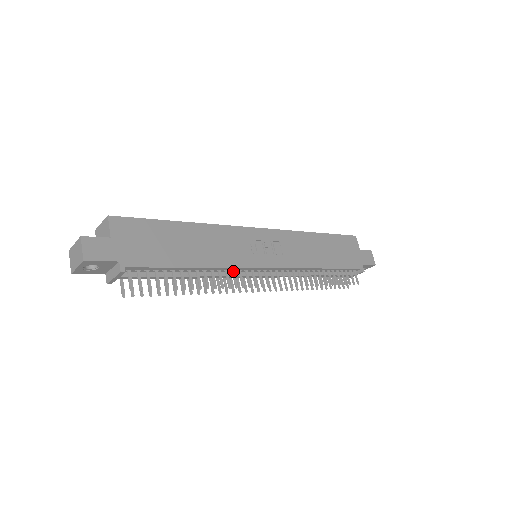
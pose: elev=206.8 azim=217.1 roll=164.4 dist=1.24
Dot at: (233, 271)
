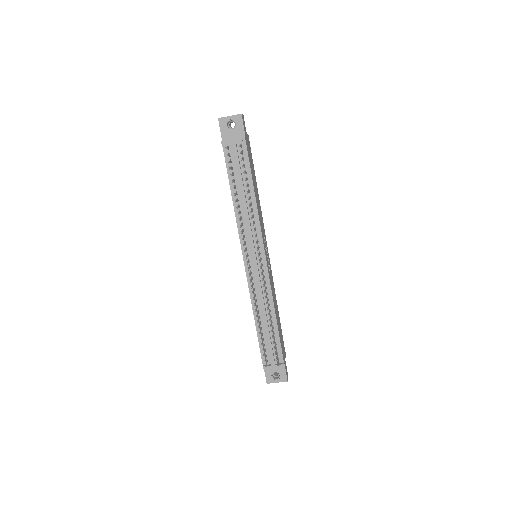
Dot at: (256, 228)
